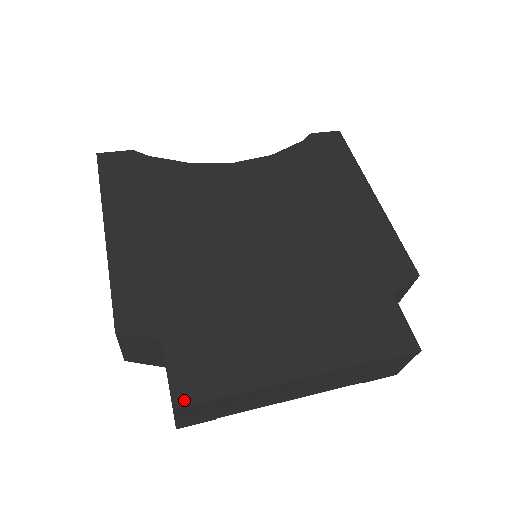
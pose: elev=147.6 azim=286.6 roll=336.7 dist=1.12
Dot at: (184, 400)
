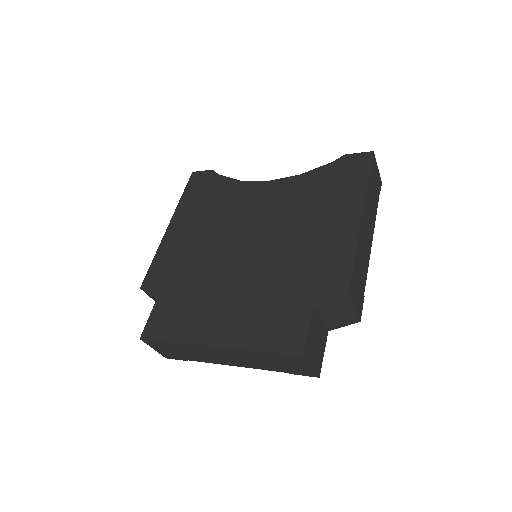
Dot at: (147, 336)
